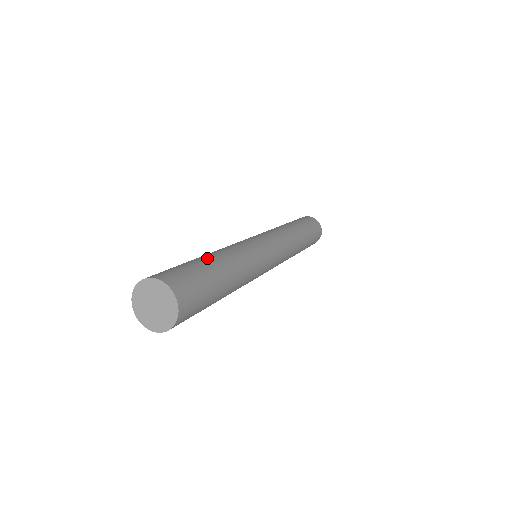
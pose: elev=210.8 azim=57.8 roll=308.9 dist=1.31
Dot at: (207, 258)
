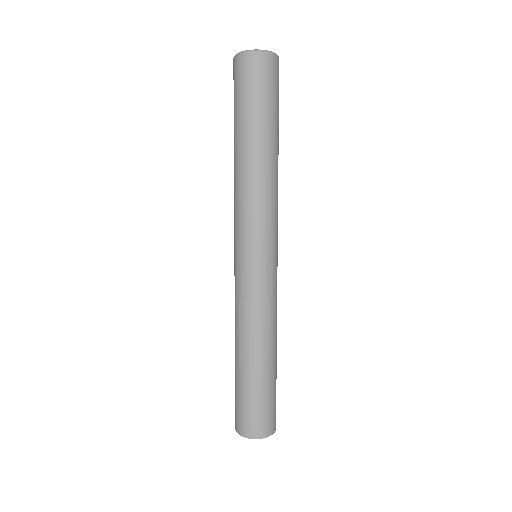
Dot at: (269, 369)
